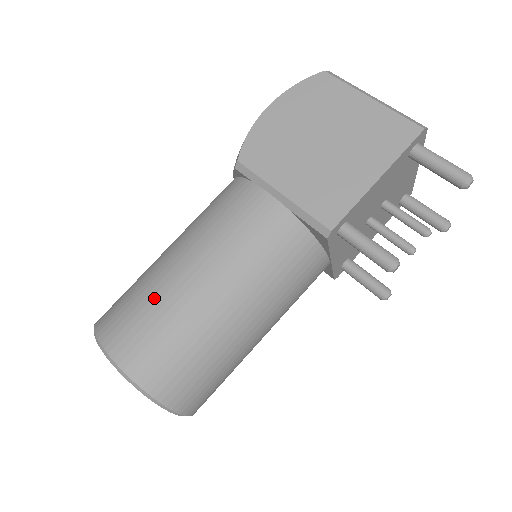
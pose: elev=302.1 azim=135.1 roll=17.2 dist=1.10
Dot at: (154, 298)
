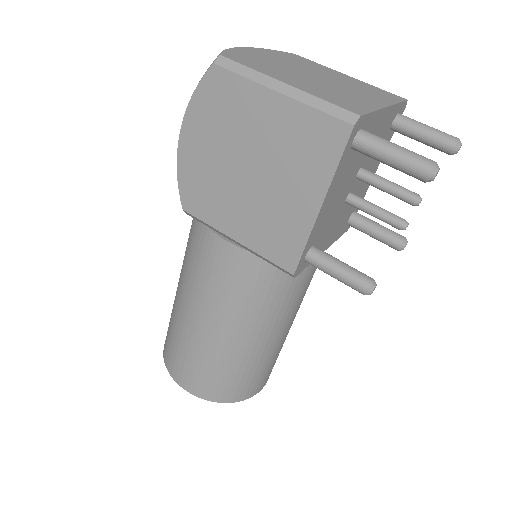
Dot at: (185, 344)
